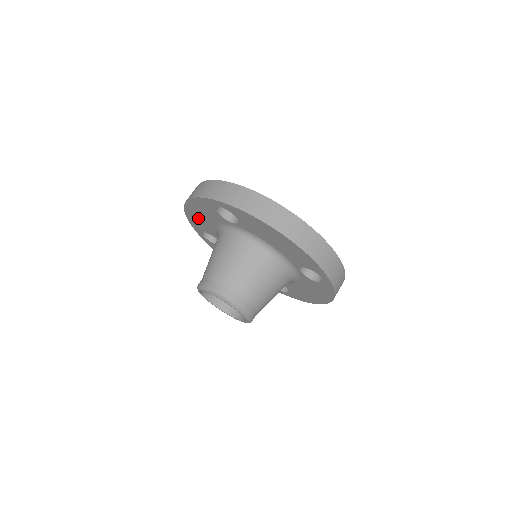
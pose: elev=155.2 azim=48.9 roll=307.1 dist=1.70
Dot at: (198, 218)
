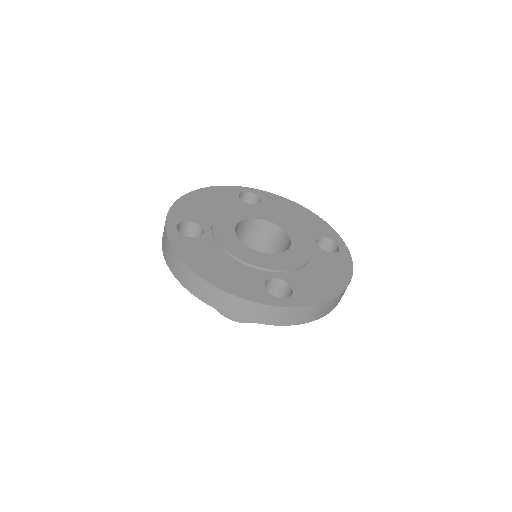
Dot at: occluded
